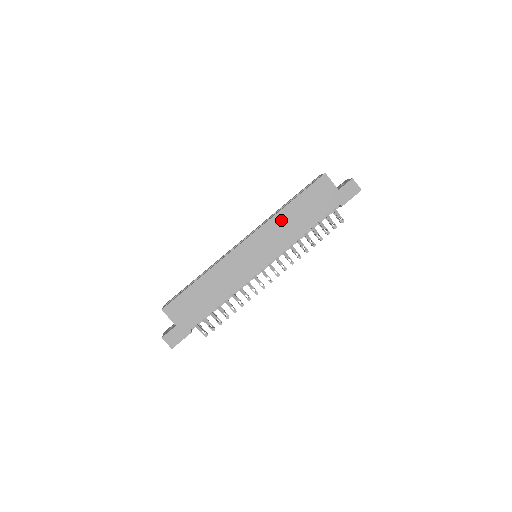
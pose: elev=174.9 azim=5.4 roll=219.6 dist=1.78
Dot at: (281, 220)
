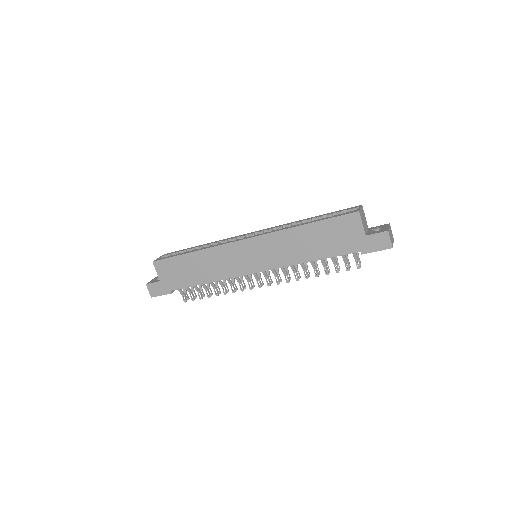
Dot at: (290, 237)
